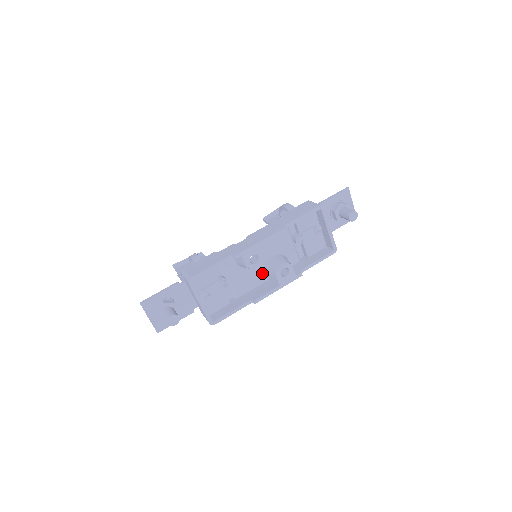
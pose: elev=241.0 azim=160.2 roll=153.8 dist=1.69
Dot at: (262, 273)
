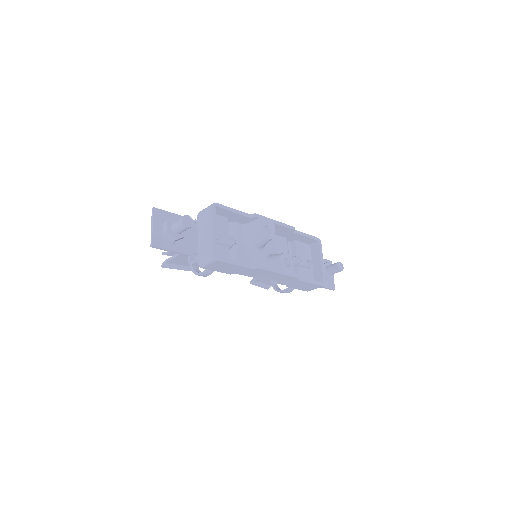
Dot at: (262, 264)
